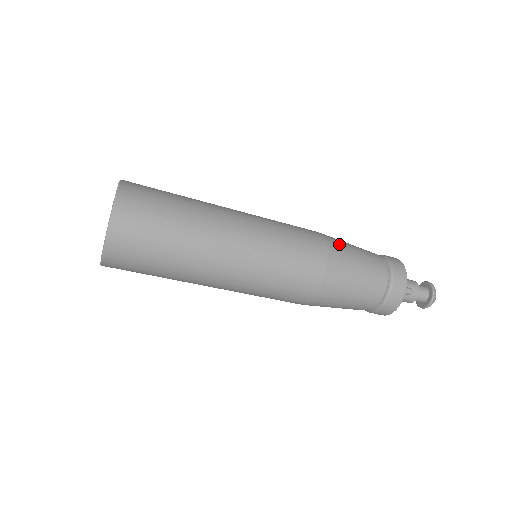
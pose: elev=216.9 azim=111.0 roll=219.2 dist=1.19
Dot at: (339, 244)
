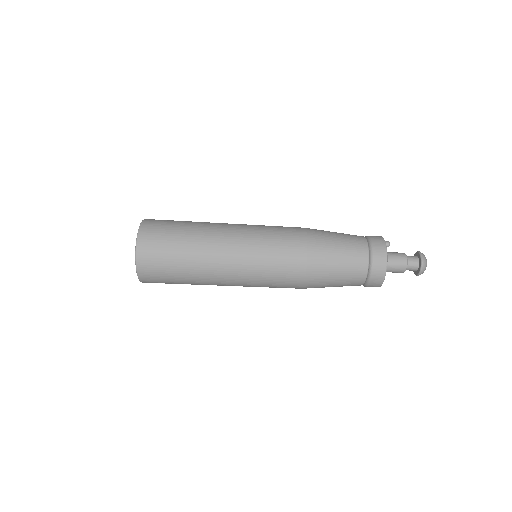
Dot at: occluded
